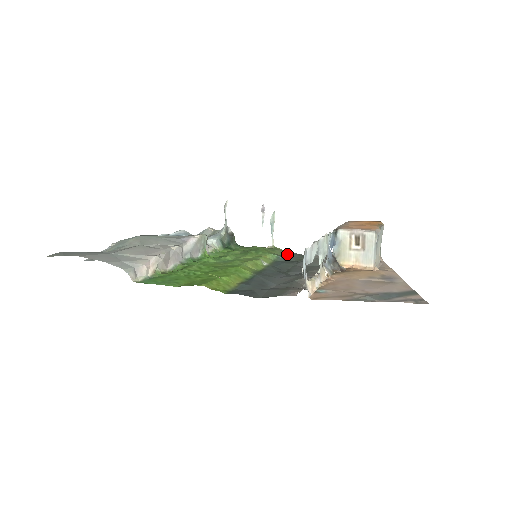
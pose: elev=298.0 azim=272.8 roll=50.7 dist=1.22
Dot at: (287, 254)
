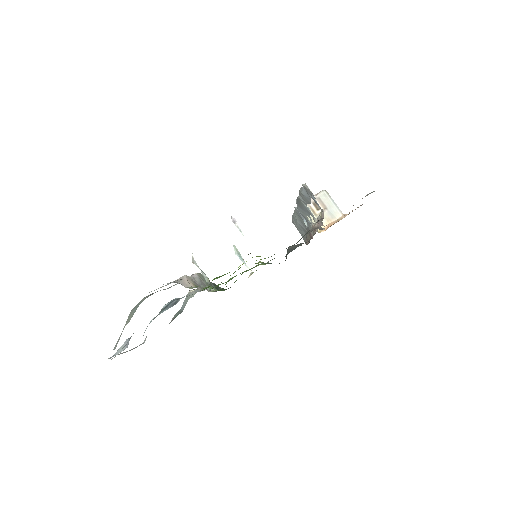
Dot at: occluded
